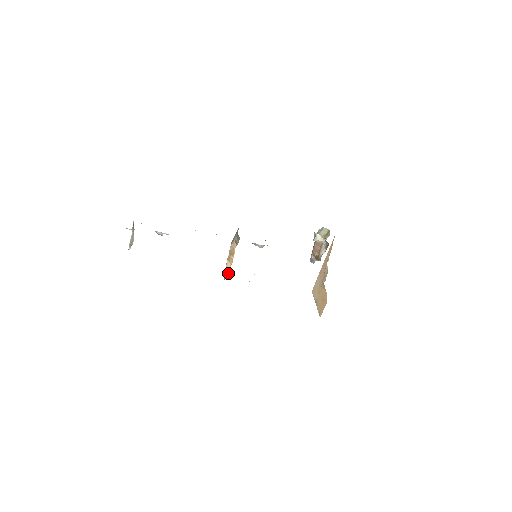
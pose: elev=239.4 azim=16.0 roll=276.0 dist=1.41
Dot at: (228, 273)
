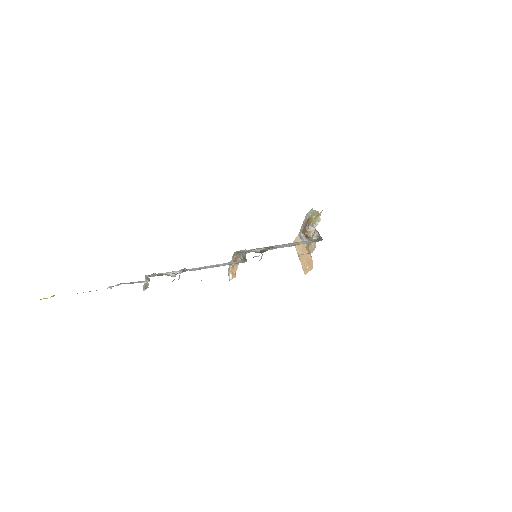
Dot at: (233, 277)
